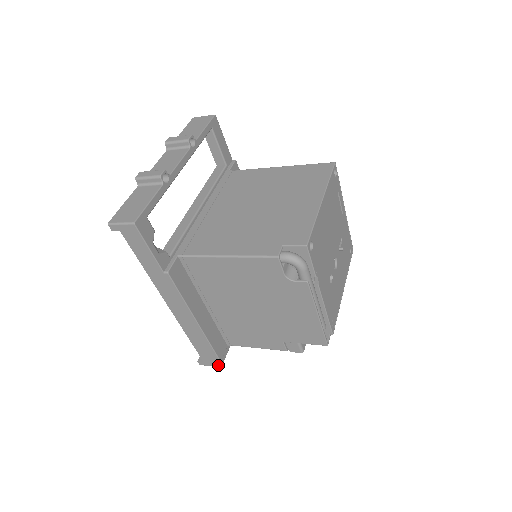
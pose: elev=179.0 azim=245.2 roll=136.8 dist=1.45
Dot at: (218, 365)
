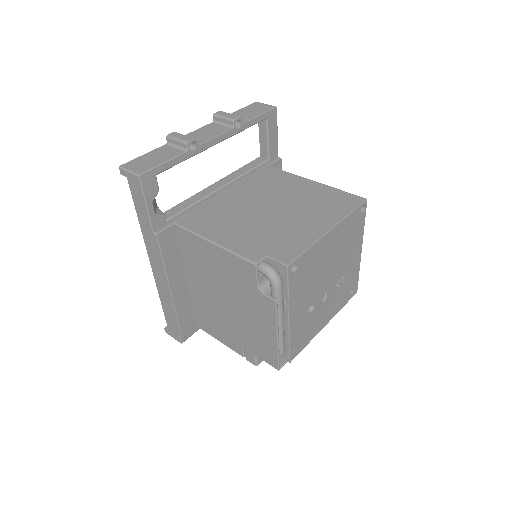
Dot at: (179, 340)
